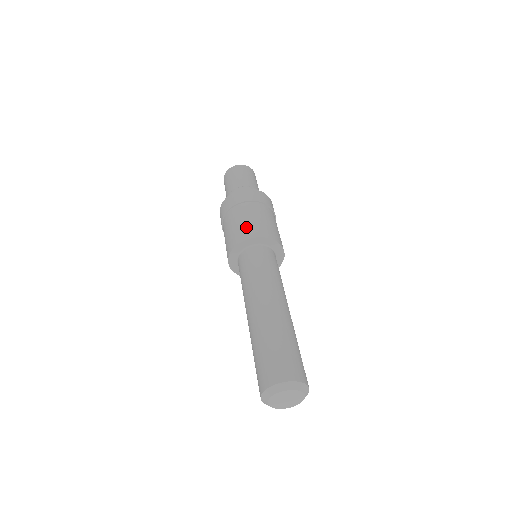
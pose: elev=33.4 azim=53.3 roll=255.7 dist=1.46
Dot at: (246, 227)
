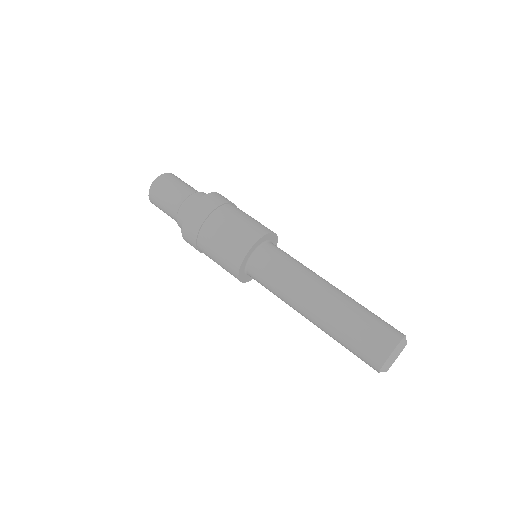
Dot at: (235, 240)
